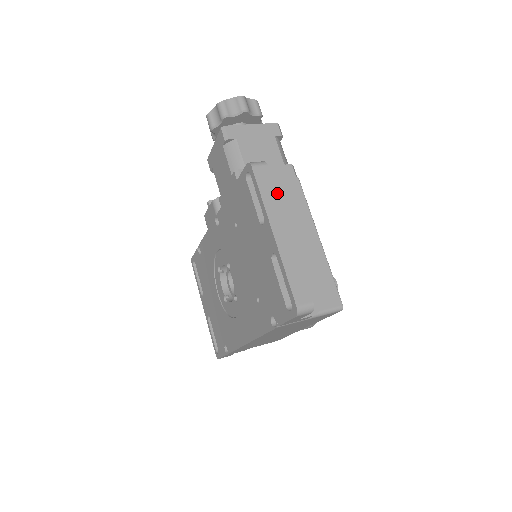
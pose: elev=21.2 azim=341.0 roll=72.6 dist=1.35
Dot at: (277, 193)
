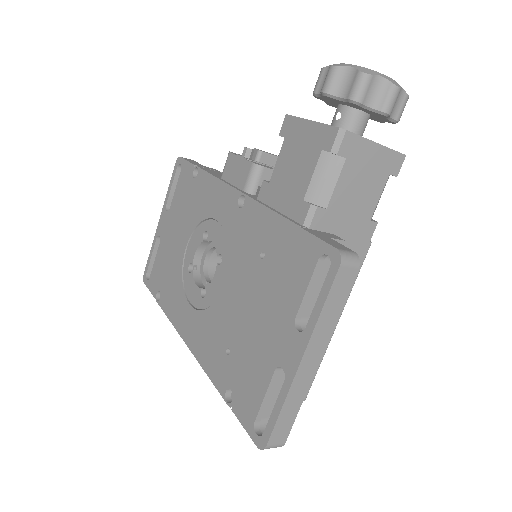
Dot at: occluded
